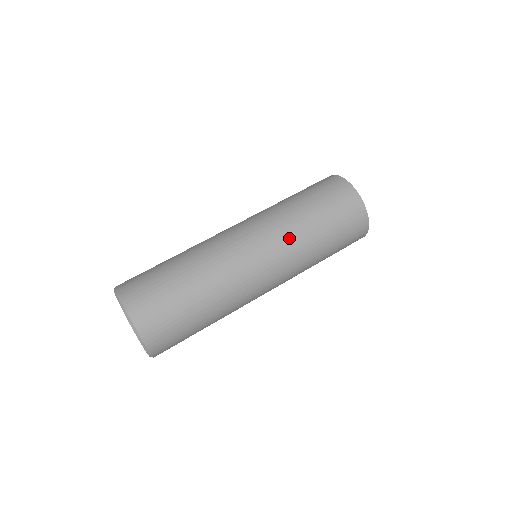
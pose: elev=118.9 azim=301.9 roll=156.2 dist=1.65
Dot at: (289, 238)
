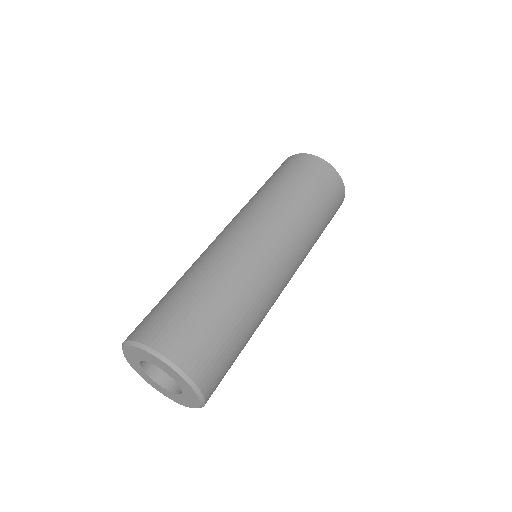
Dot at: (306, 242)
